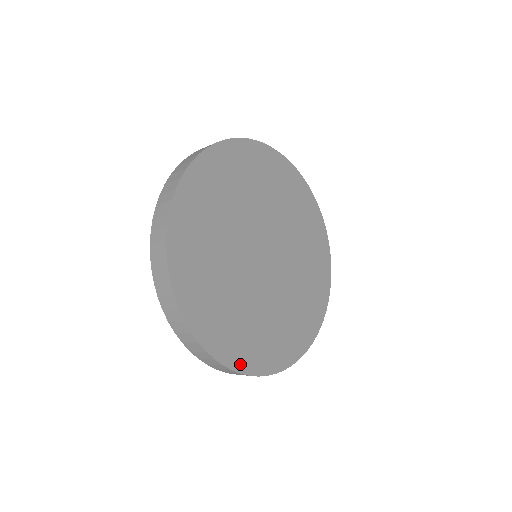
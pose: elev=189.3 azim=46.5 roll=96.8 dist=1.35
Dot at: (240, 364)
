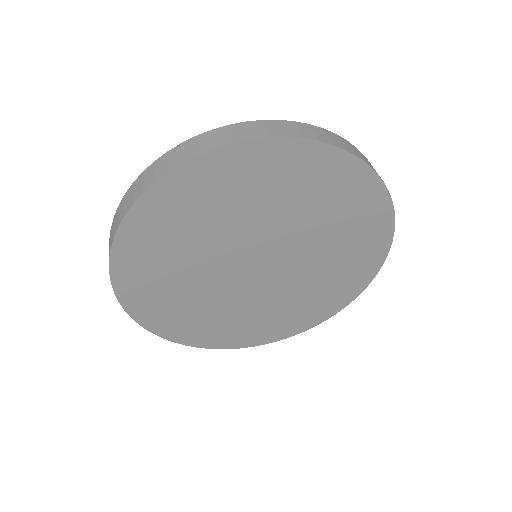
Dot at: (280, 336)
